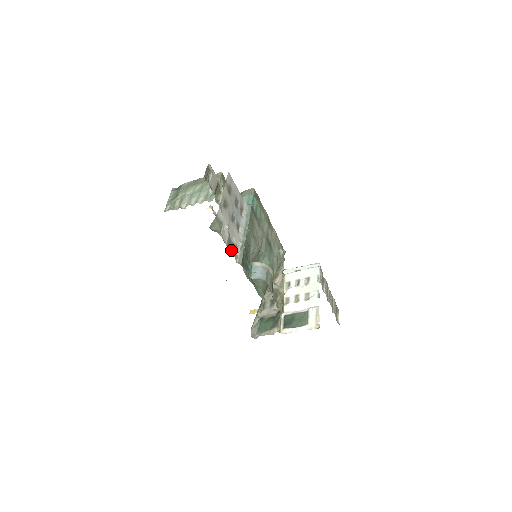
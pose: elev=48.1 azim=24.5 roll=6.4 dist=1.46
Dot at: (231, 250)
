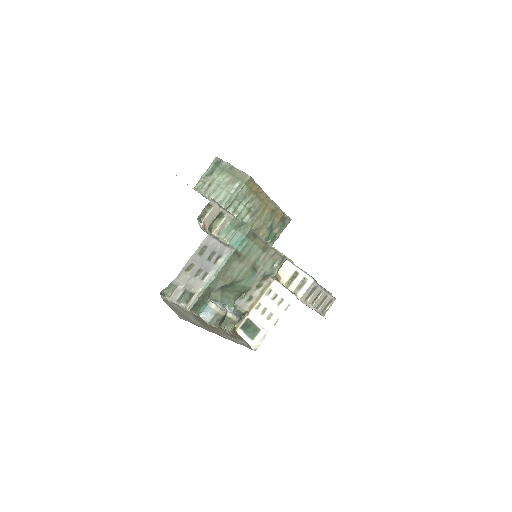
Dot at: (183, 301)
